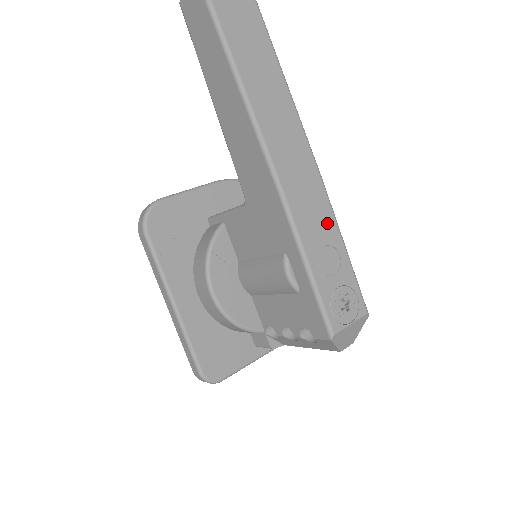
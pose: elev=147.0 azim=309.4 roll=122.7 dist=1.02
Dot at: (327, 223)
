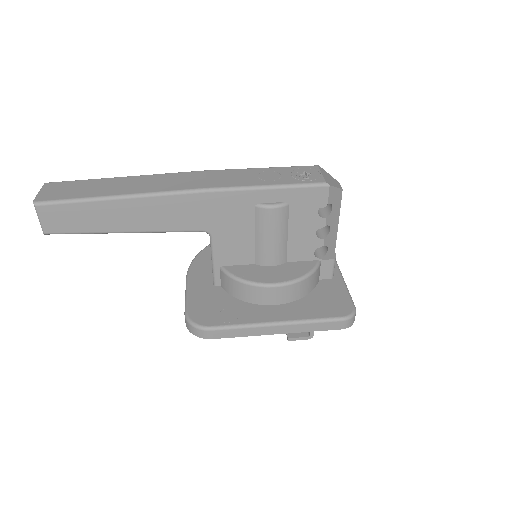
Dot at: (241, 173)
